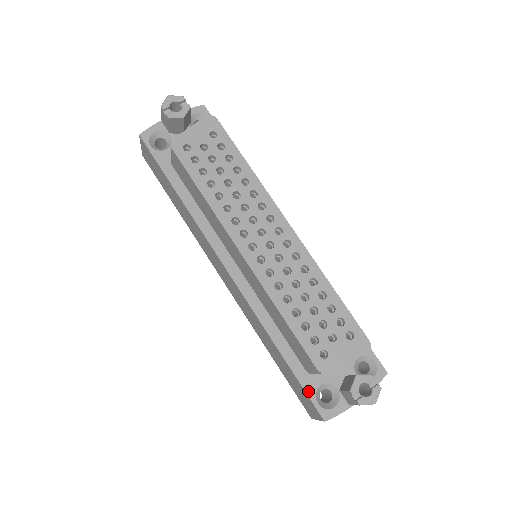
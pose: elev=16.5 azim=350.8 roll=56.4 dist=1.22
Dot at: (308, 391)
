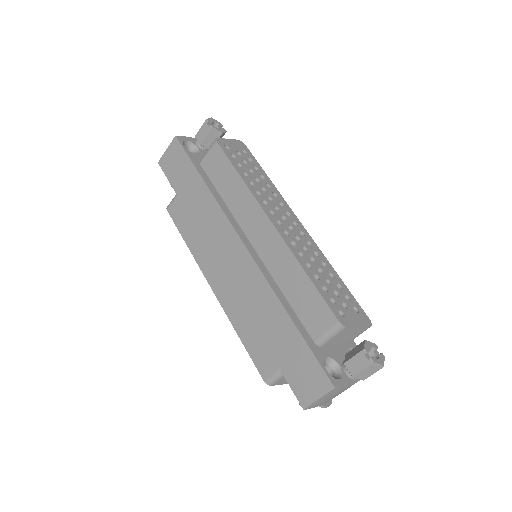
Dot at: (318, 358)
